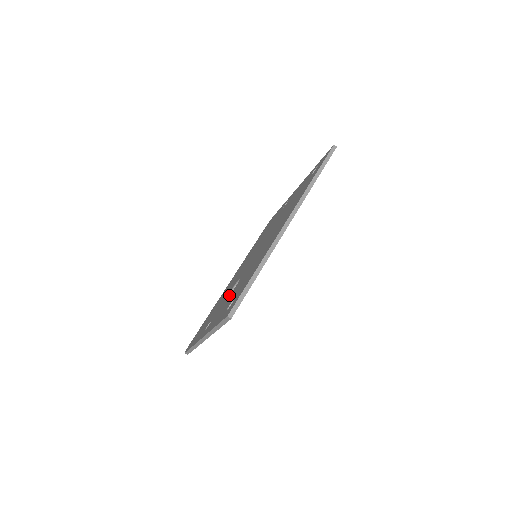
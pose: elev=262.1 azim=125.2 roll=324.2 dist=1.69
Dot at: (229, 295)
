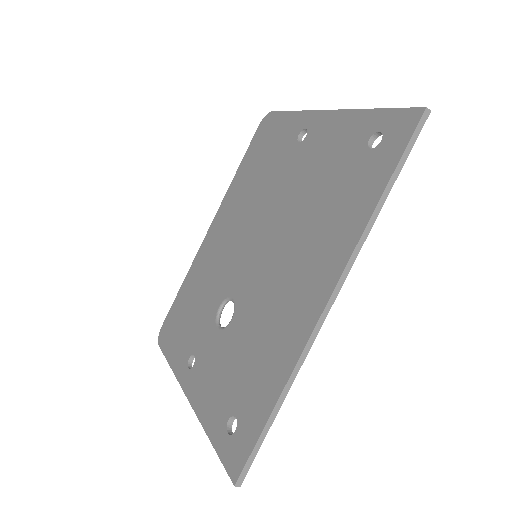
Dot at: (220, 335)
